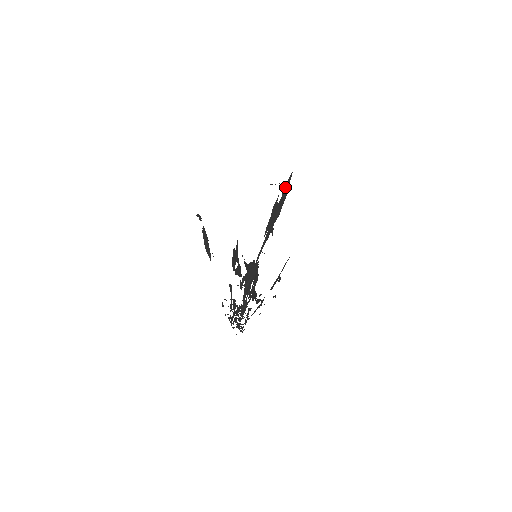
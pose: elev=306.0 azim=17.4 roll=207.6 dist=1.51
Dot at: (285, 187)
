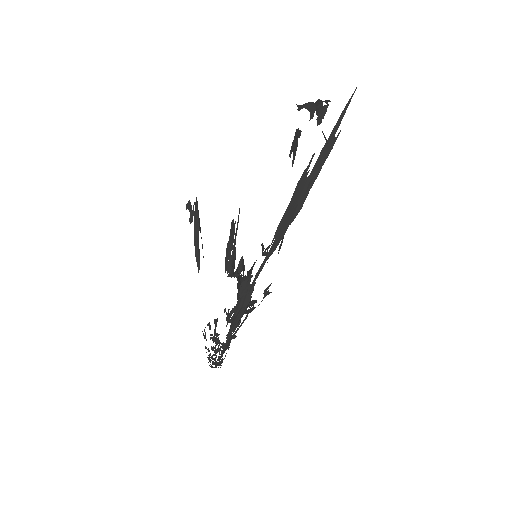
Dot at: (329, 137)
